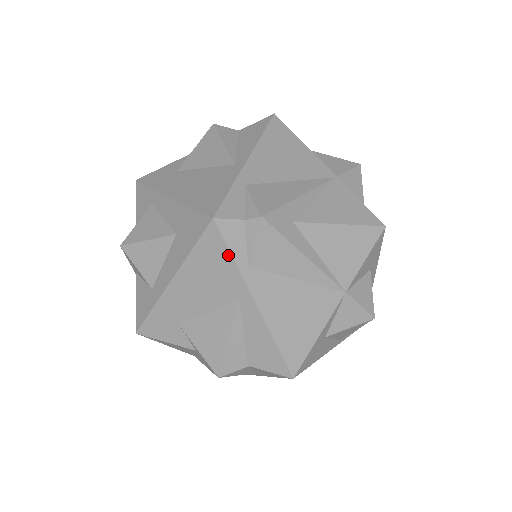
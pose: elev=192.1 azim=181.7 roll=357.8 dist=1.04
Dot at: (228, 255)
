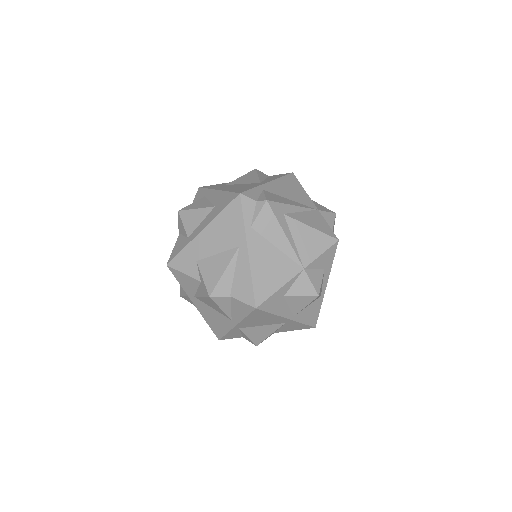
Dot at: (241, 217)
